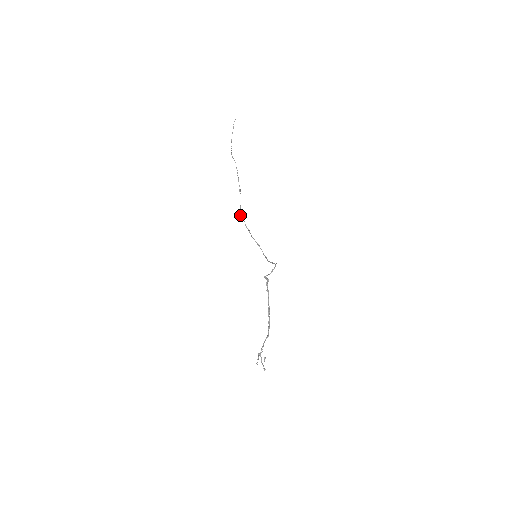
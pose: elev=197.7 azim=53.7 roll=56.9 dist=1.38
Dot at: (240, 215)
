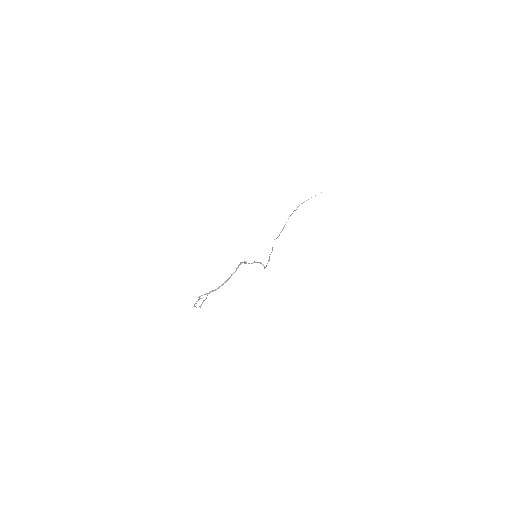
Dot at: (274, 239)
